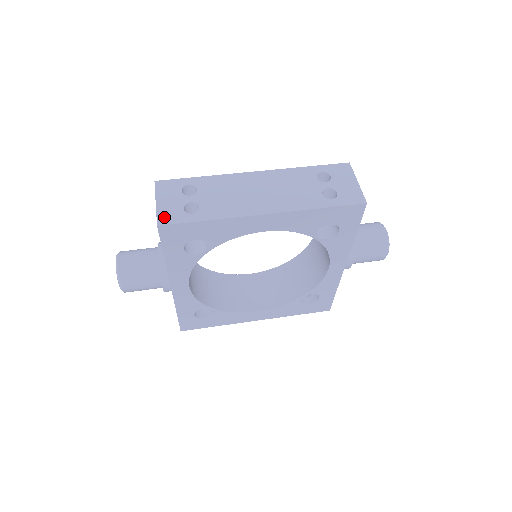
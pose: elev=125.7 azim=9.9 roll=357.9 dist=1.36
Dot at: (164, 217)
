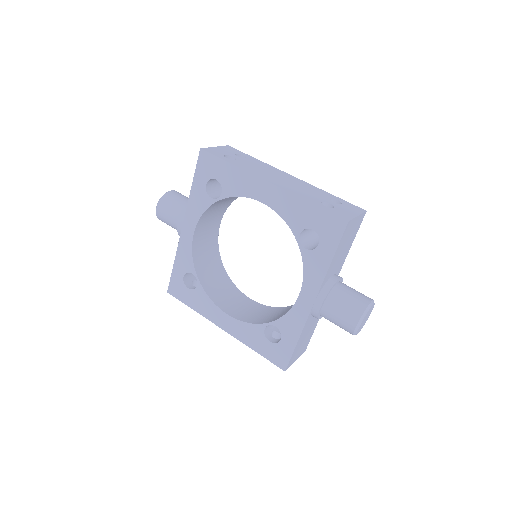
Dot at: (210, 150)
